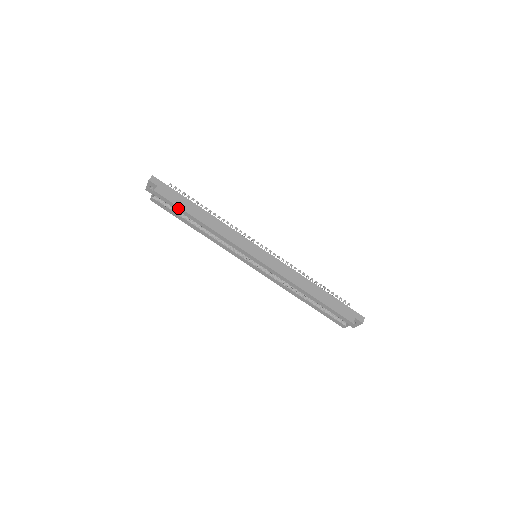
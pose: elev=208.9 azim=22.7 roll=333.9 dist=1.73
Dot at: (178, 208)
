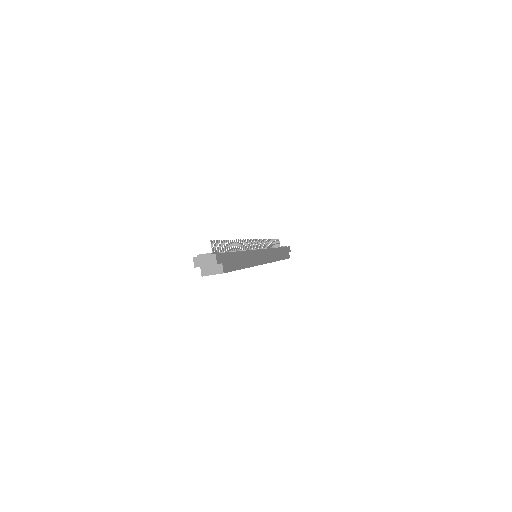
Dot at: occluded
